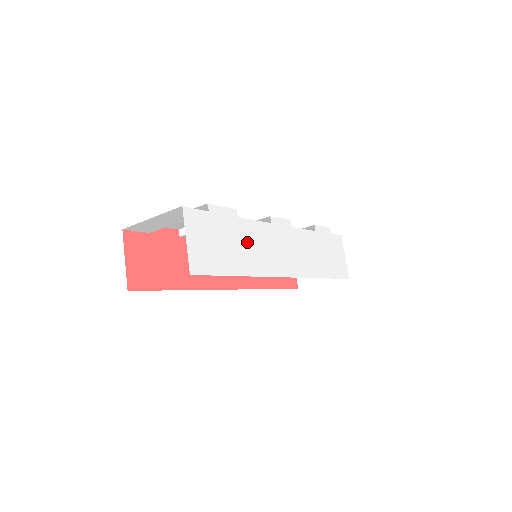
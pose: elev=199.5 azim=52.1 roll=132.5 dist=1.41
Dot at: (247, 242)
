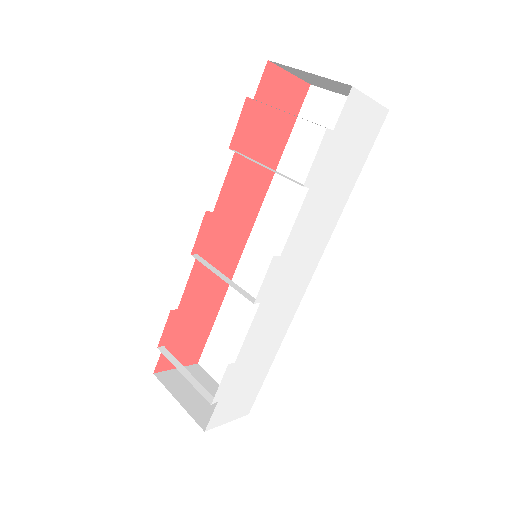
Dot at: (258, 348)
